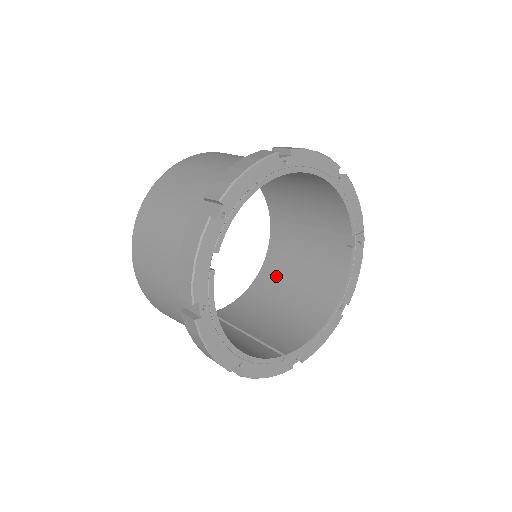
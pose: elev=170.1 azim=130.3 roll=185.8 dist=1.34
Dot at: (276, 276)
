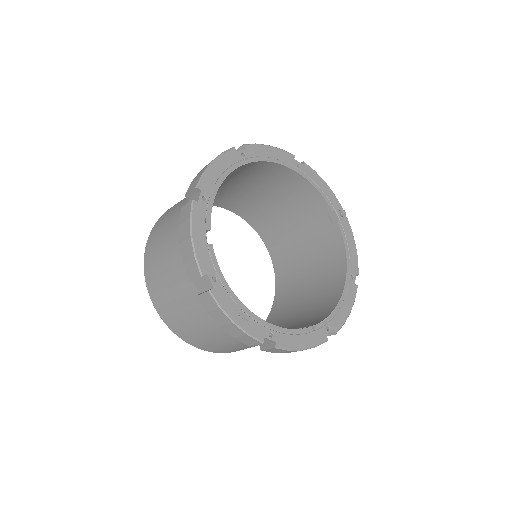
Dot at: (289, 289)
